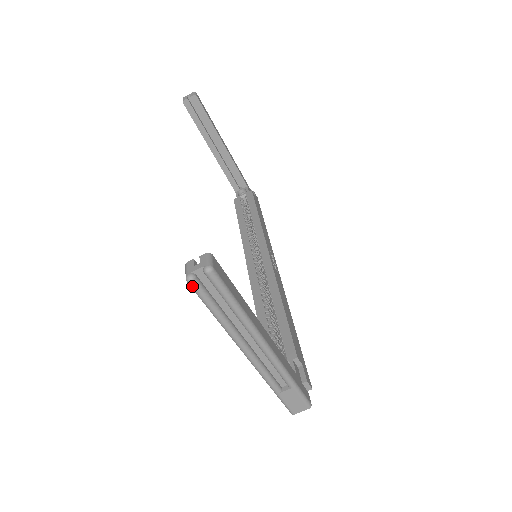
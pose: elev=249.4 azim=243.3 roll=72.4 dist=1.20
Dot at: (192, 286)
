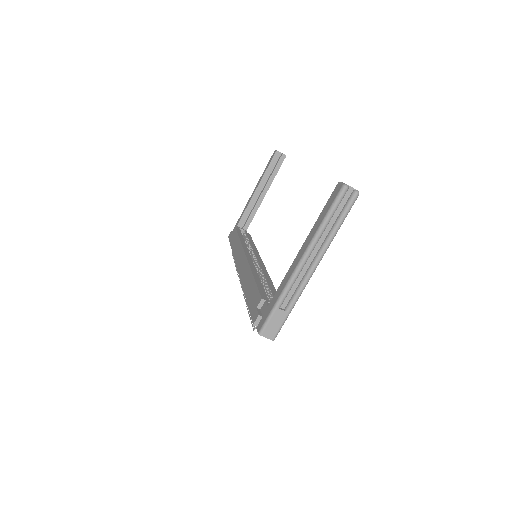
Dot at: (343, 191)
